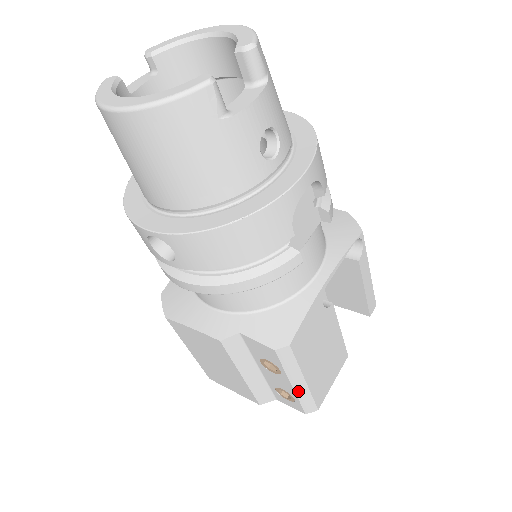
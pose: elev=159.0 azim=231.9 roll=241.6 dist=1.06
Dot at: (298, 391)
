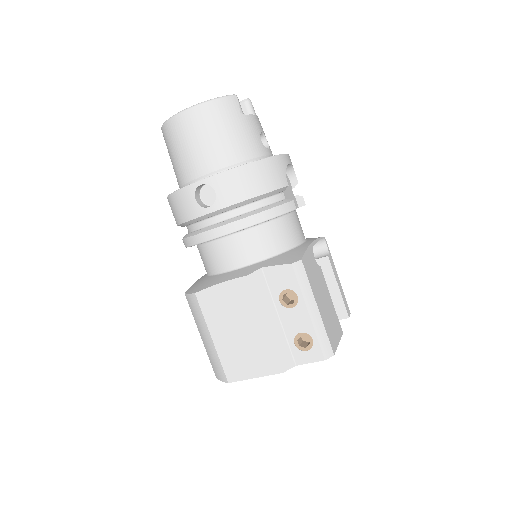
Dot at: (314, 322)
